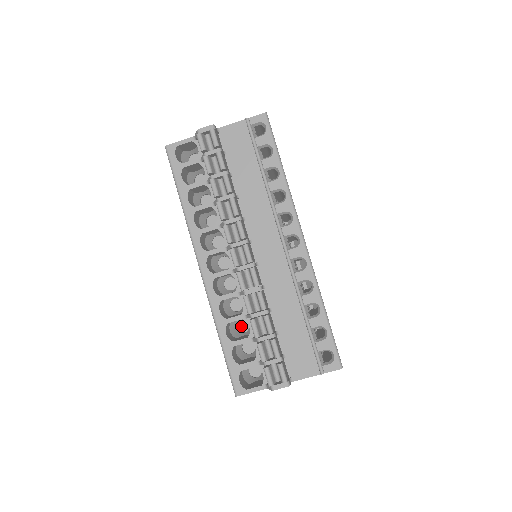
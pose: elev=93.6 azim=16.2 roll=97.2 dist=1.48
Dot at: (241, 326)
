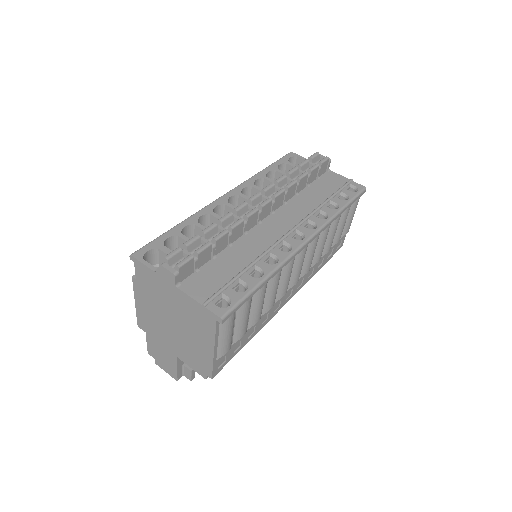
Dot at: occluded
